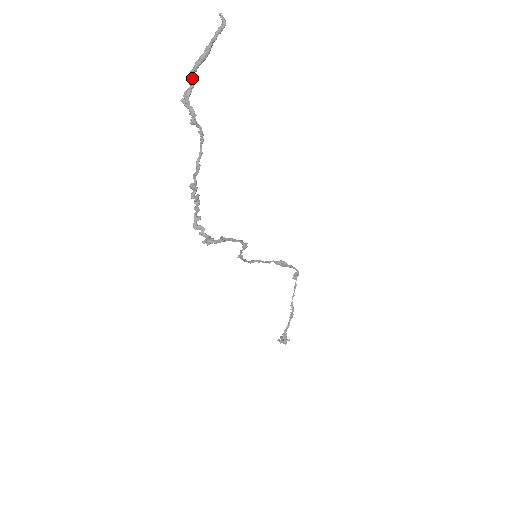
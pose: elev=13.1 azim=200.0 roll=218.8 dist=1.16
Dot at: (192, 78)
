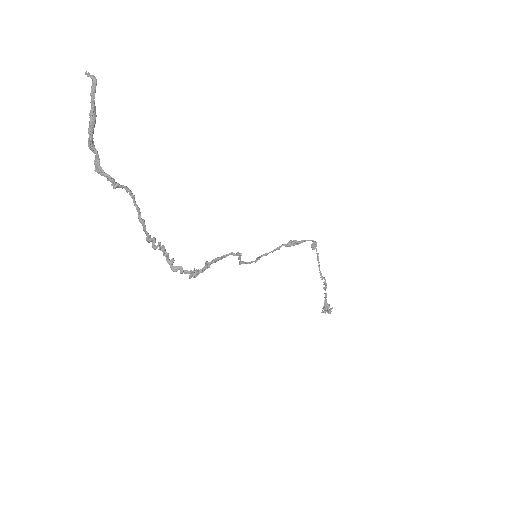
Dot at: (93, 146)
